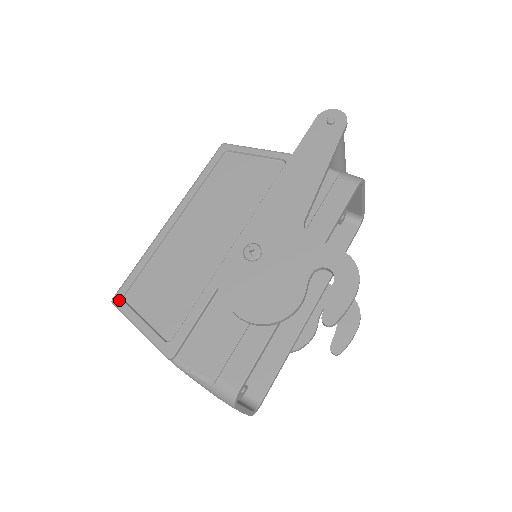
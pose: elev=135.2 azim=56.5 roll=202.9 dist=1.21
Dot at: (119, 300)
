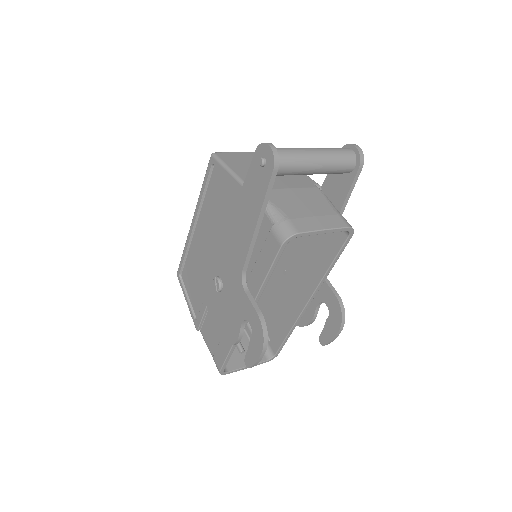
Dot at: (178, 277)
